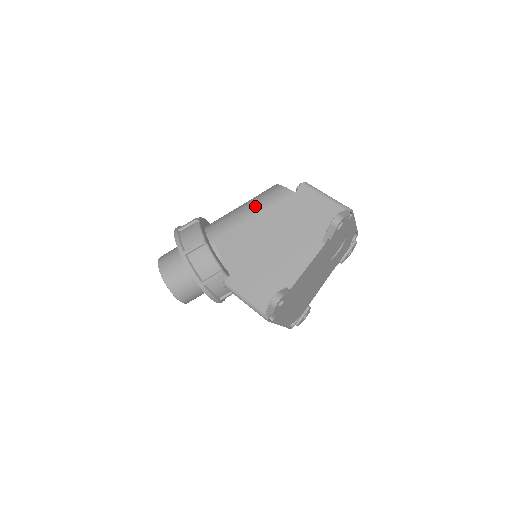
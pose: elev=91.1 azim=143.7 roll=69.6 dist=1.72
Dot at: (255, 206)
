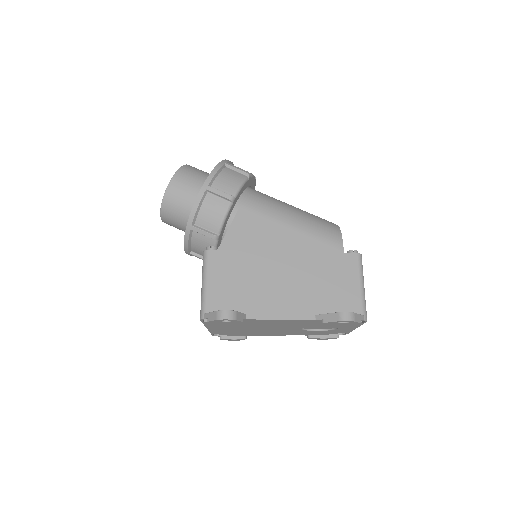
Dot at: (303, 222)
